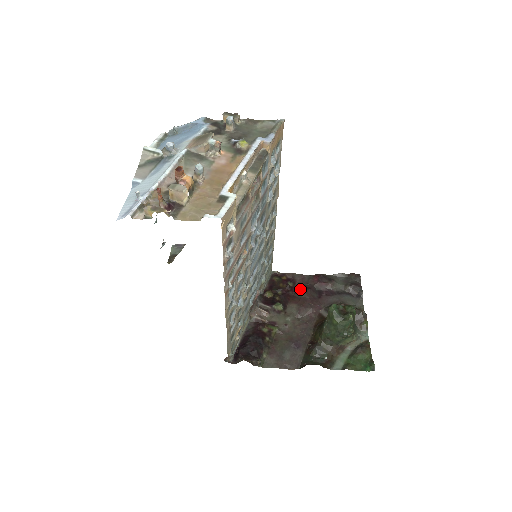
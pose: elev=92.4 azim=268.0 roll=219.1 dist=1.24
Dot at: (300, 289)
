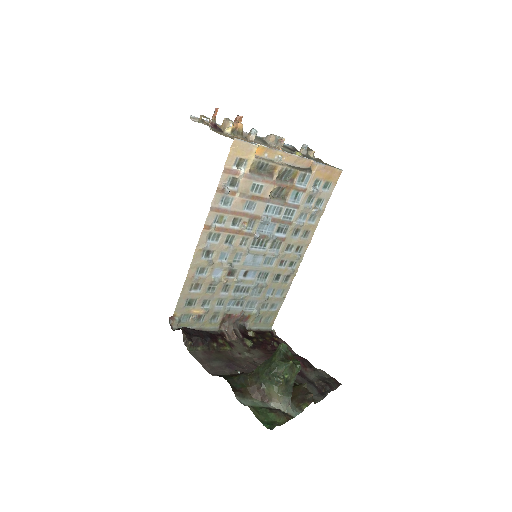
Dot at: occluded
